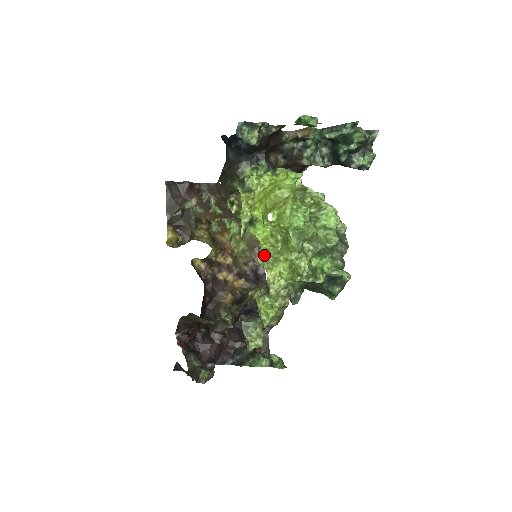
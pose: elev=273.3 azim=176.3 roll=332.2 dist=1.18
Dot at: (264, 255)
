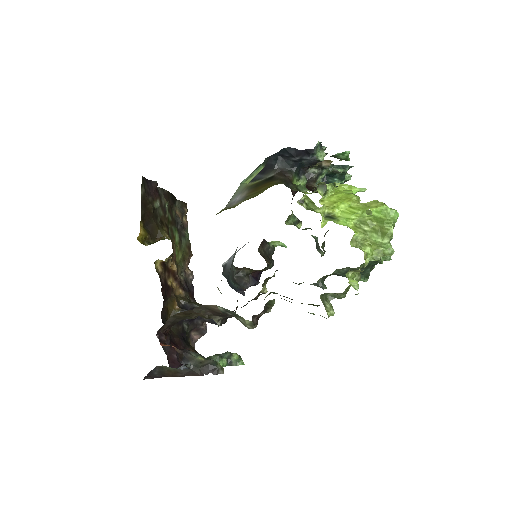
Dot at: (353, 241)
